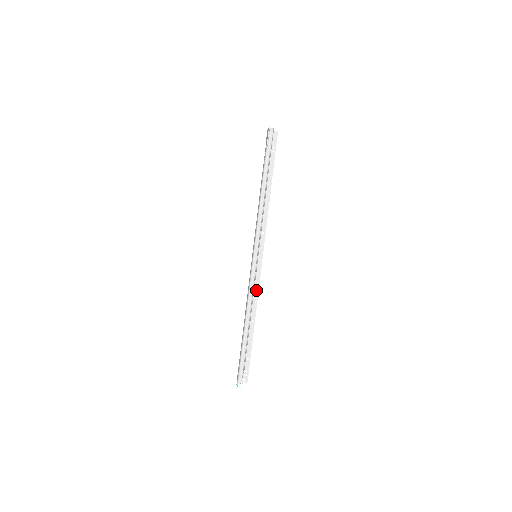
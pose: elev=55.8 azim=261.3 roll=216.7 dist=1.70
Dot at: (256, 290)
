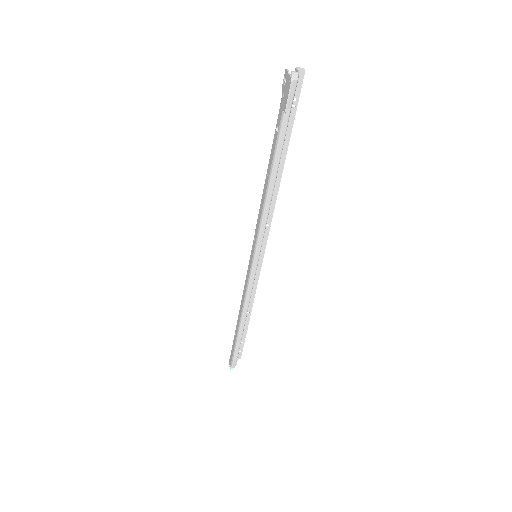
Dot at: (254, 285)
